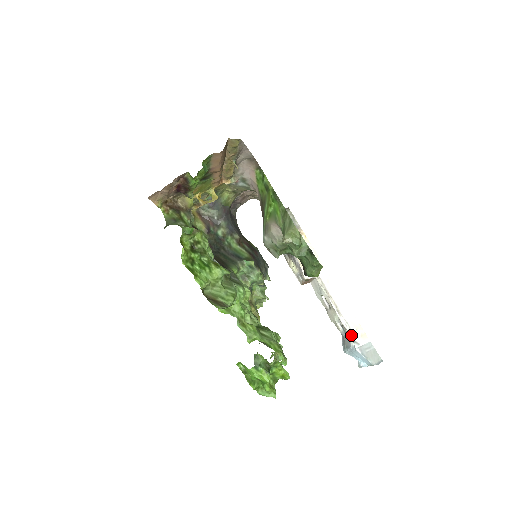
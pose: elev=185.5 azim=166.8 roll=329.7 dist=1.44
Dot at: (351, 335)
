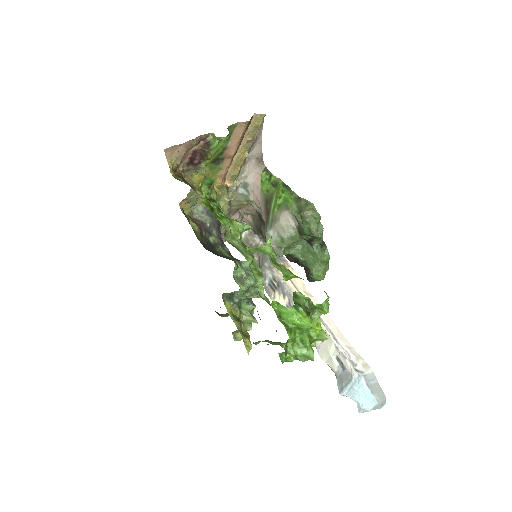
Dot at: (352, 364)
